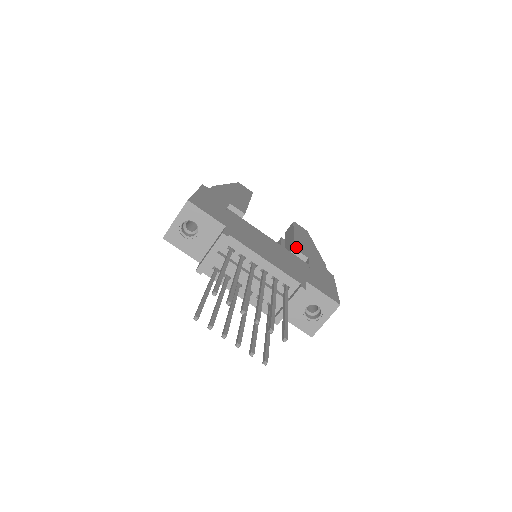
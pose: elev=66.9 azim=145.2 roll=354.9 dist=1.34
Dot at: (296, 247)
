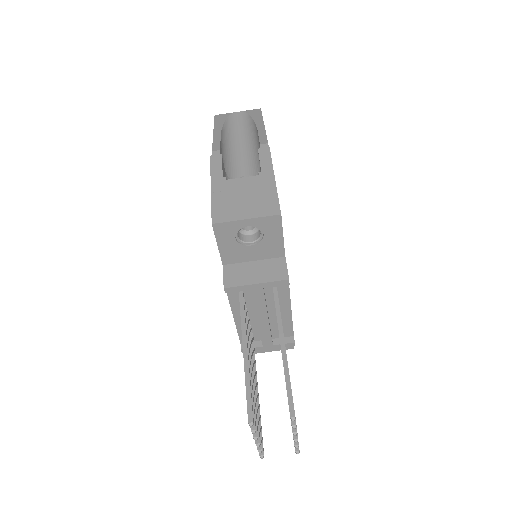
Dot at: occluded
